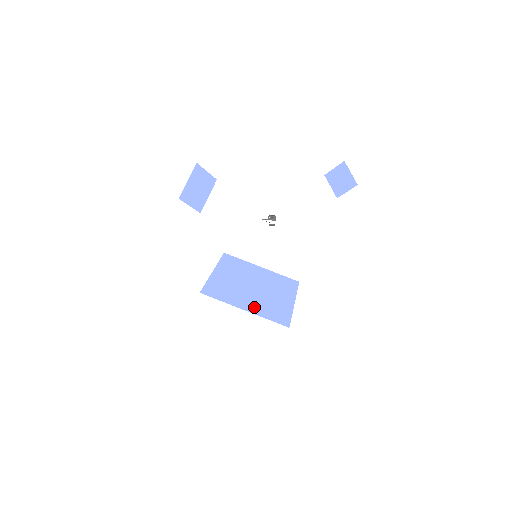
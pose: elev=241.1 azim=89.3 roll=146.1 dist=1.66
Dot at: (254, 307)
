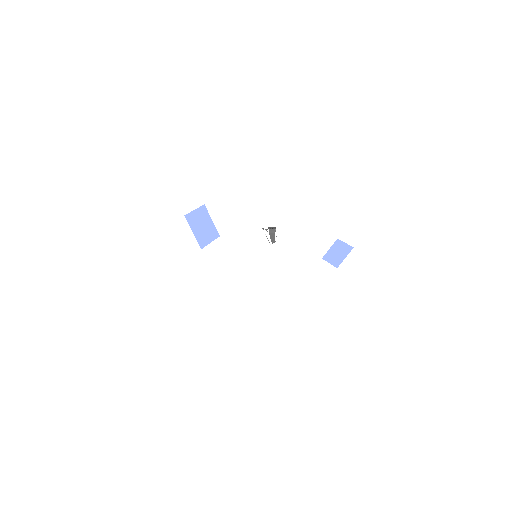
Dot at: occluded
